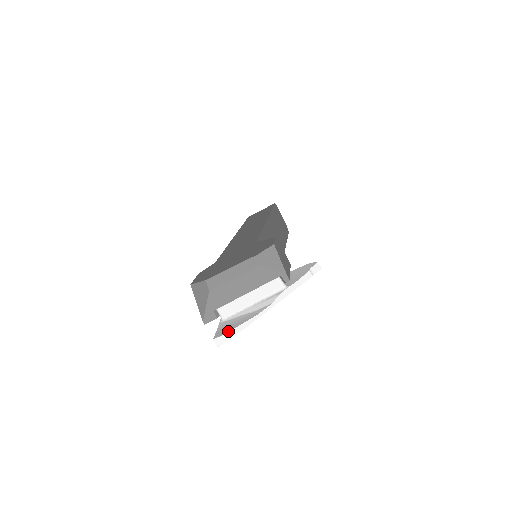
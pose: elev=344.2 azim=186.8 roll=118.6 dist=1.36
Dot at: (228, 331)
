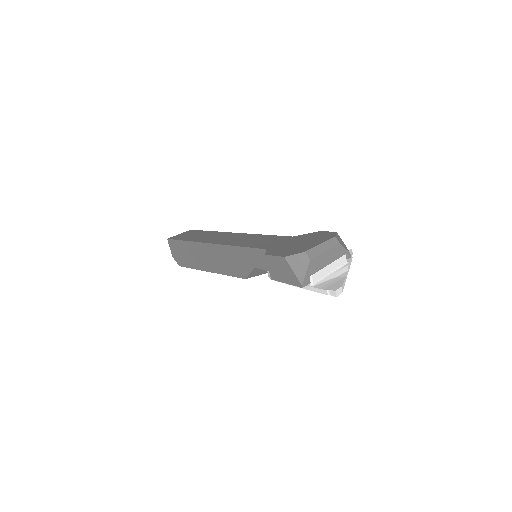
Dot at: (341, 285)
